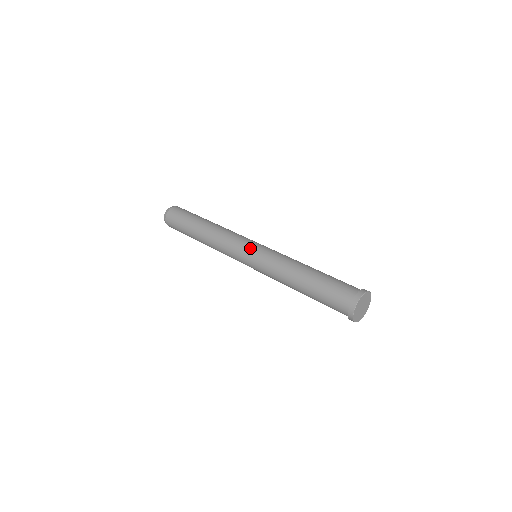
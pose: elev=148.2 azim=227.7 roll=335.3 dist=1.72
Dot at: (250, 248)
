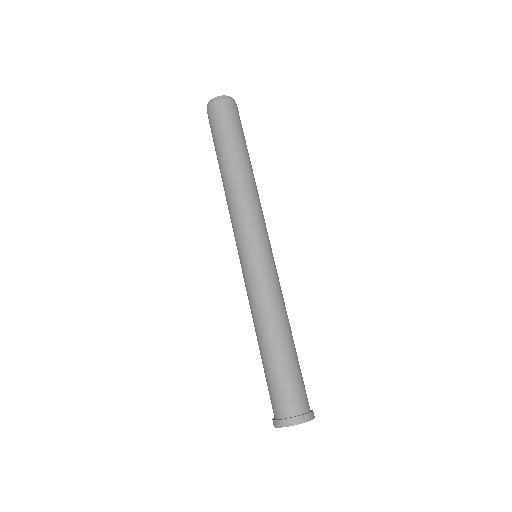
Dot at: (256, 249)
